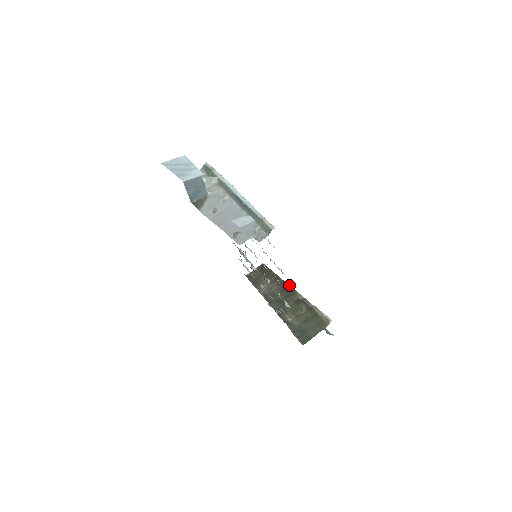
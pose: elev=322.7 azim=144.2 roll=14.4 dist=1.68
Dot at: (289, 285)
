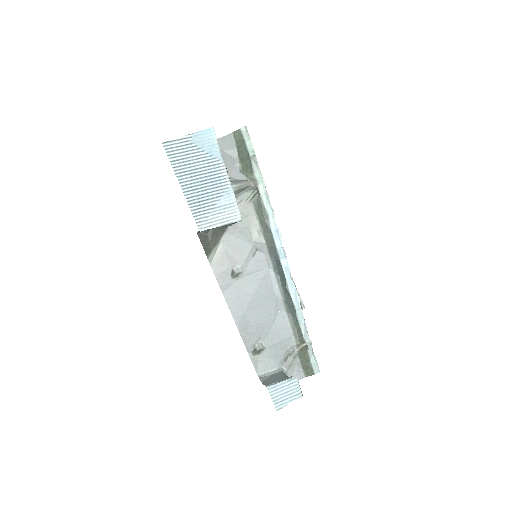
Dot at: occluded
